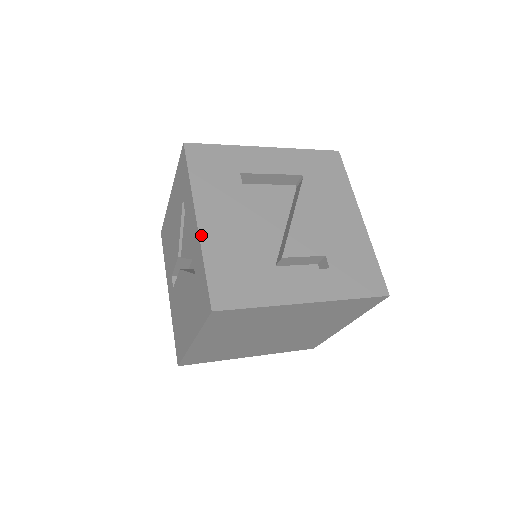
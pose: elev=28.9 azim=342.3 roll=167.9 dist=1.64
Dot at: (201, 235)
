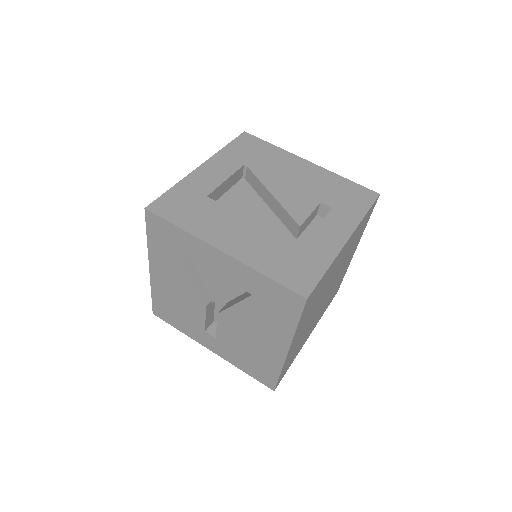
Dot at: (237, 258)
